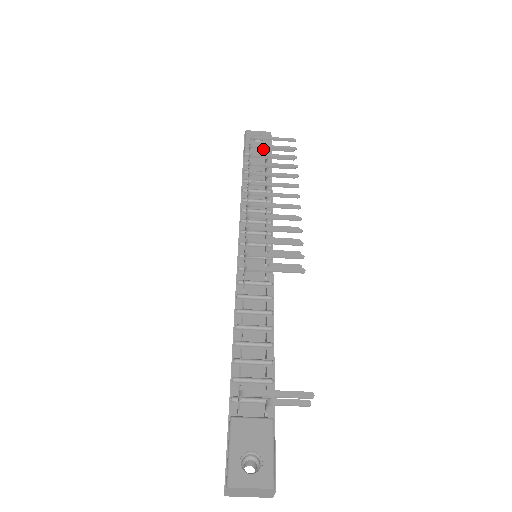
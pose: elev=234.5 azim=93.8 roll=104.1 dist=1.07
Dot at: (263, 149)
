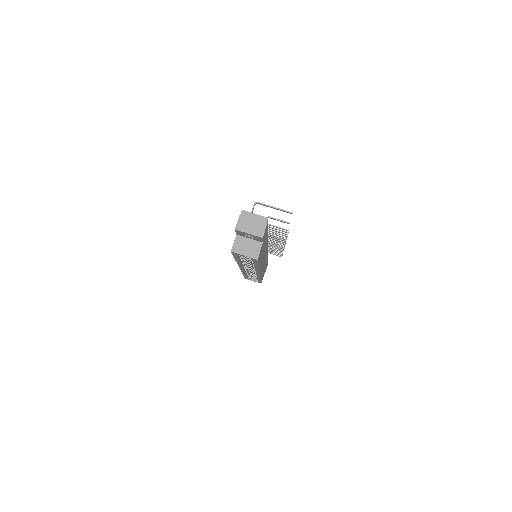
Dot at: occluded
